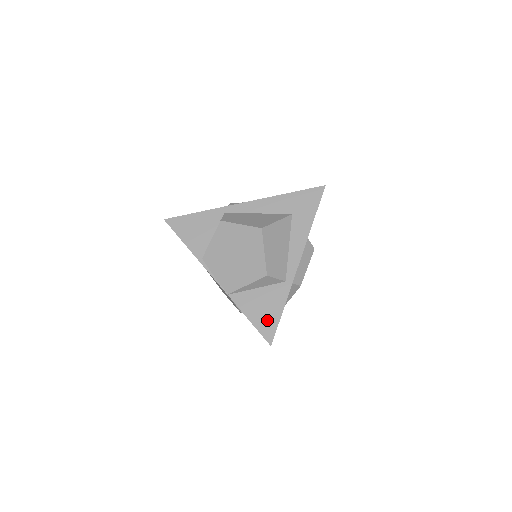
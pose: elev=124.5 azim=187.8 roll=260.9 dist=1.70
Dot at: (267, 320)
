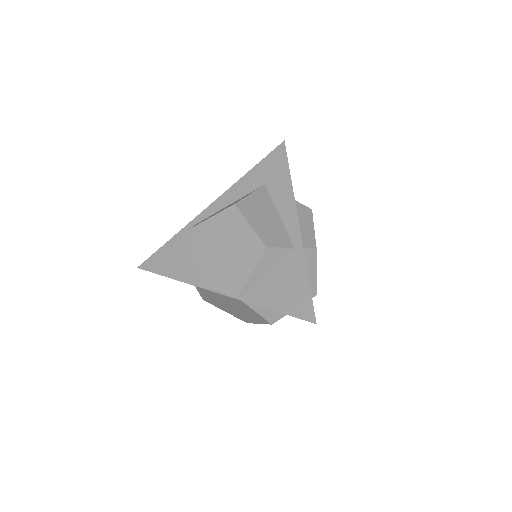
Dot at: (296, 299)
